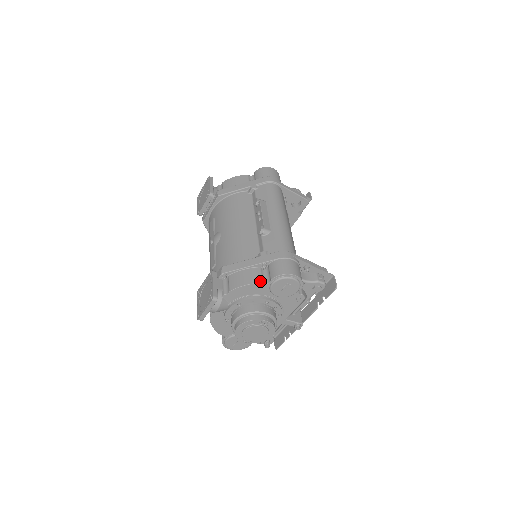
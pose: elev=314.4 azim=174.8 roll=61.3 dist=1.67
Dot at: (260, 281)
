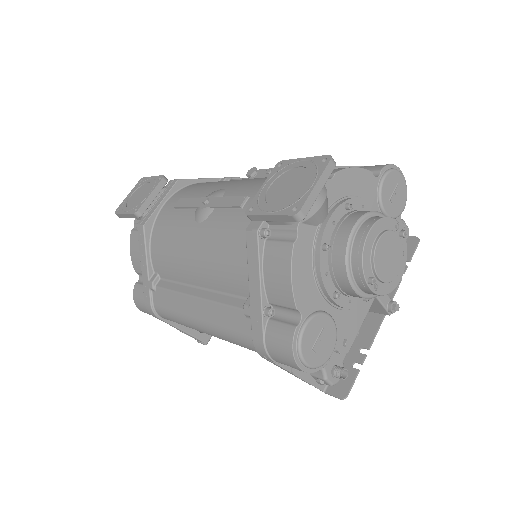
Dot at: (367, 170)
